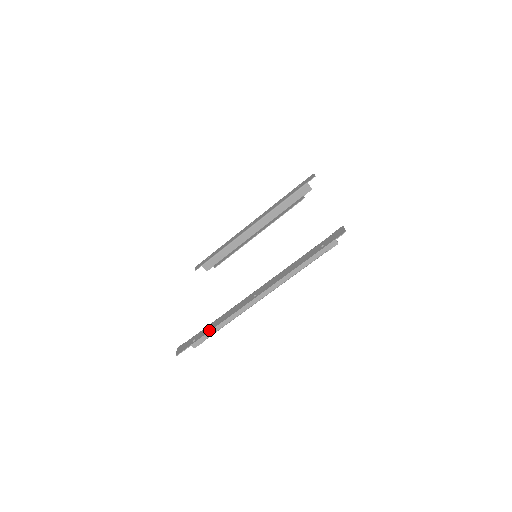
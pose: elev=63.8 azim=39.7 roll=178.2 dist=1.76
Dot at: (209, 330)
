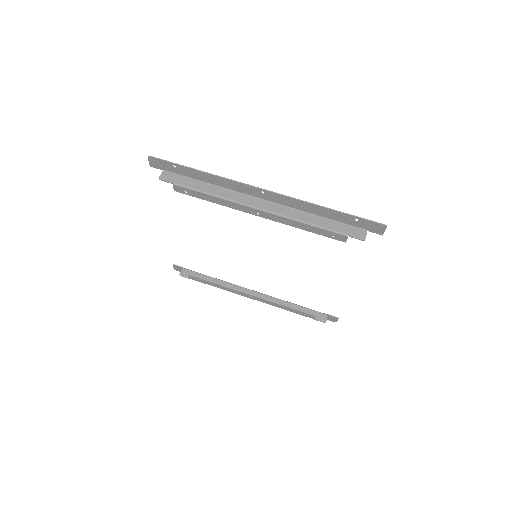
Dot at: (198, 170)
